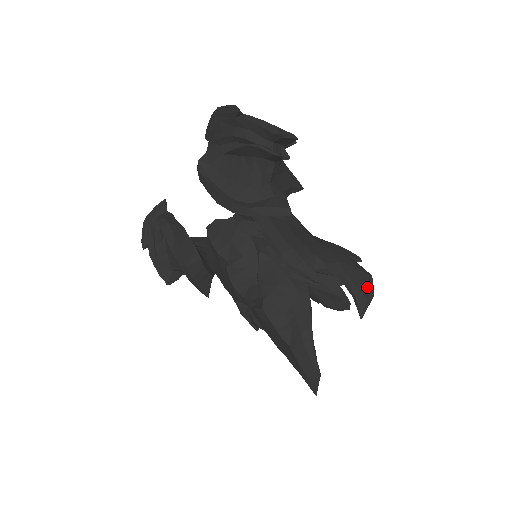
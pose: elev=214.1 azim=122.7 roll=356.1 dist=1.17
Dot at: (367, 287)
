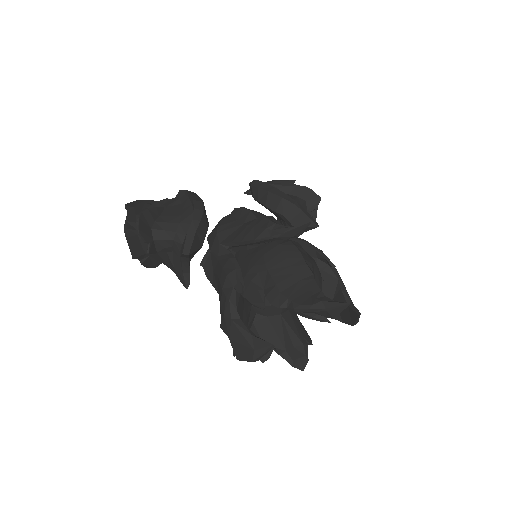
Dot at: occluded
